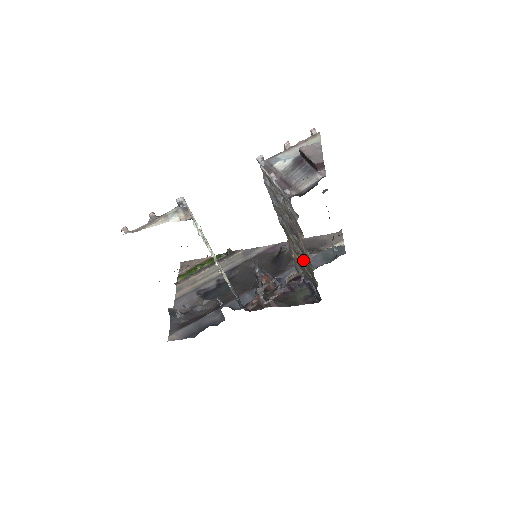
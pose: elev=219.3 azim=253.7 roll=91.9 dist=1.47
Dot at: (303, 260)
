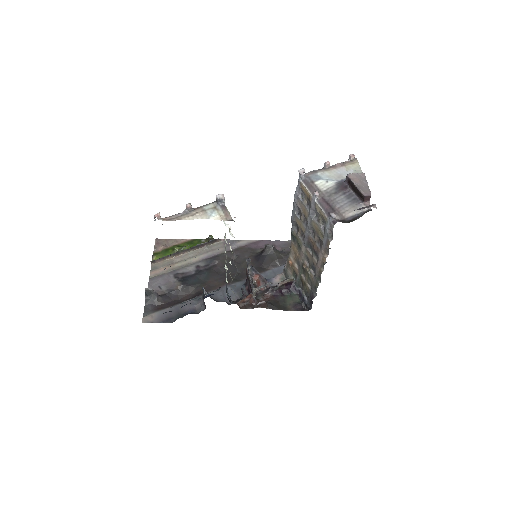
Dot at: (309, 272)
